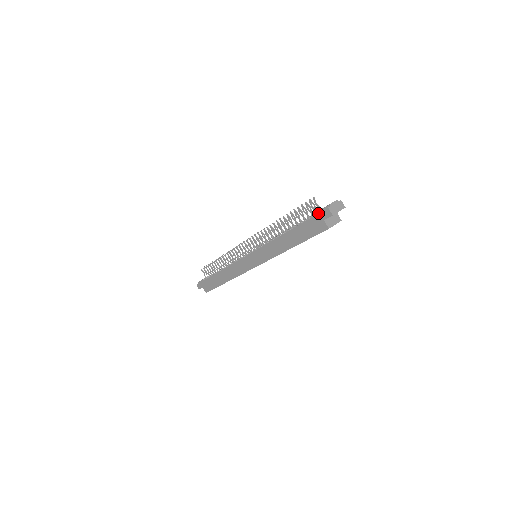
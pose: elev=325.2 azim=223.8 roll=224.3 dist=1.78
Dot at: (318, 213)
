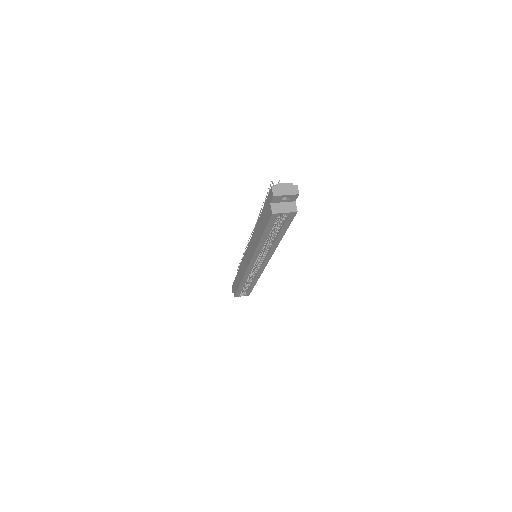
Dot at: (268, 194)
